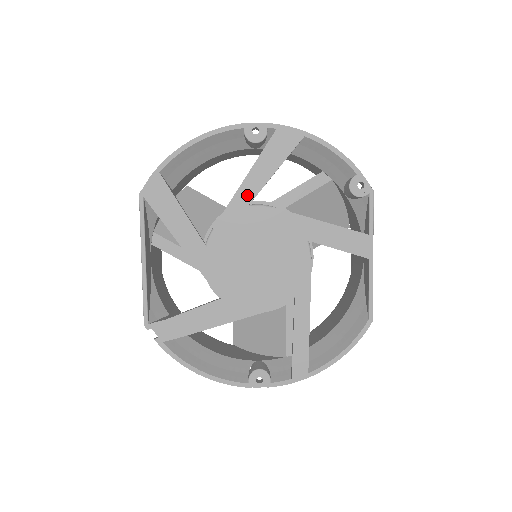
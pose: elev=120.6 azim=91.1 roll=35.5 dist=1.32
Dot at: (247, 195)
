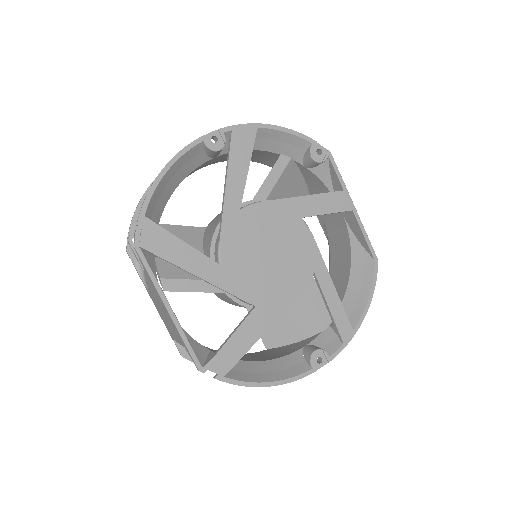
Dot at: (234, 201)
